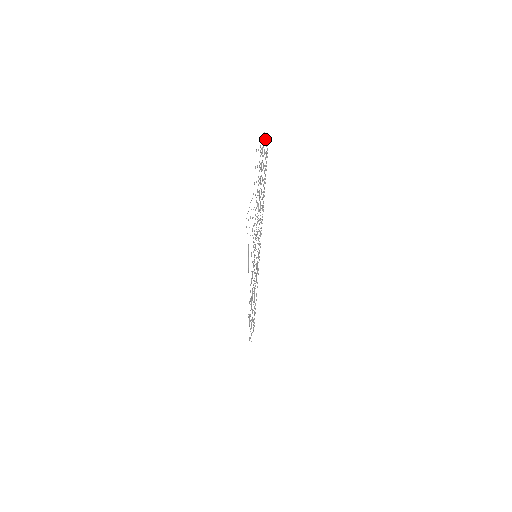
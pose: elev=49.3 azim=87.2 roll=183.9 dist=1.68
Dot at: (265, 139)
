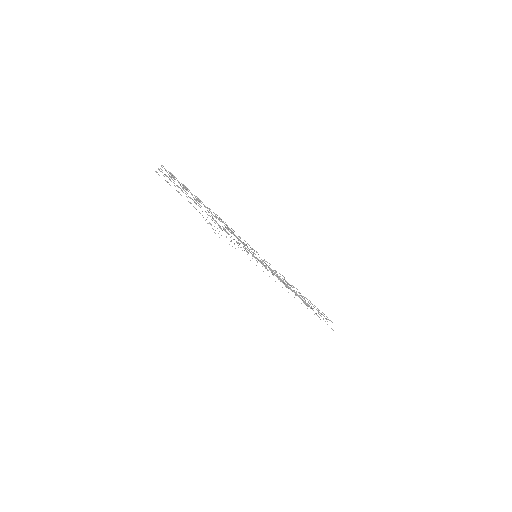
Dot at: occluded
